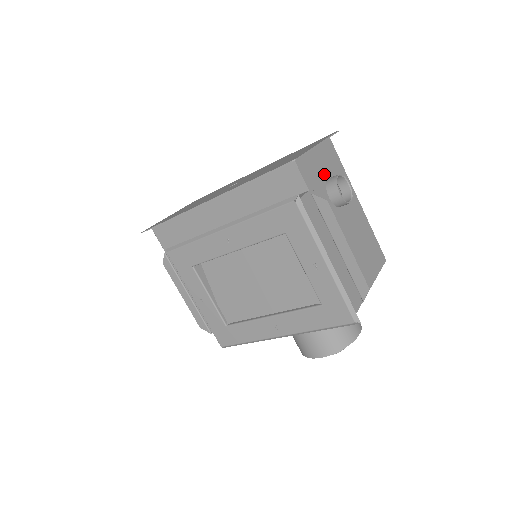
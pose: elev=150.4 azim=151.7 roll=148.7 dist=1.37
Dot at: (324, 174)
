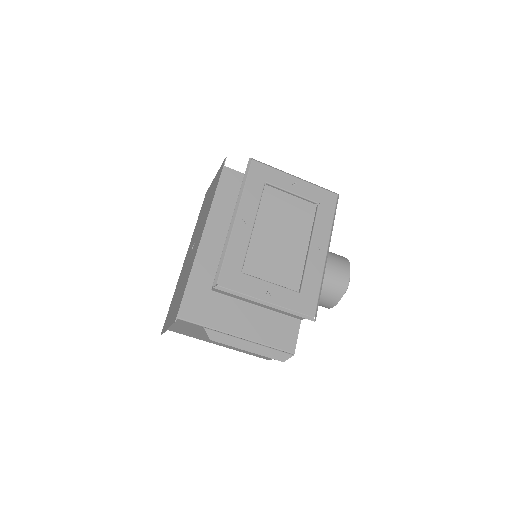
Dot at: occluded
